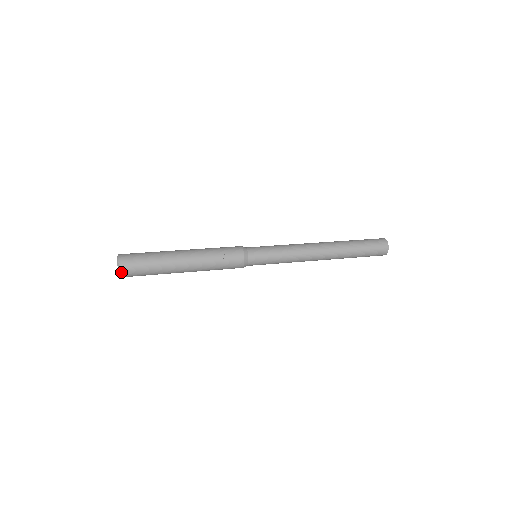
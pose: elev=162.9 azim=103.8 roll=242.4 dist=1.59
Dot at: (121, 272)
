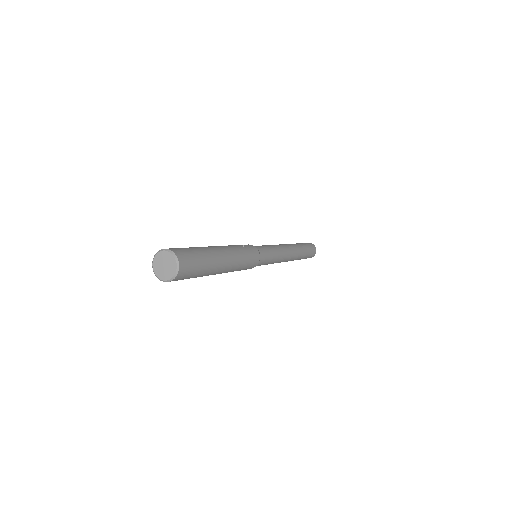
Dot at: (179, 260)
